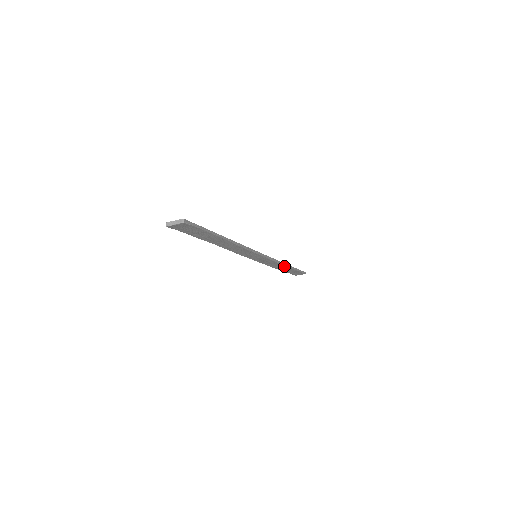
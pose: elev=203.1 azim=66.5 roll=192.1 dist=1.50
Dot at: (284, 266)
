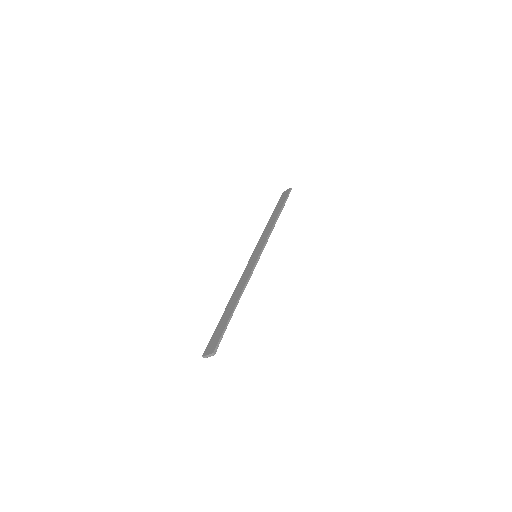
Dot at: (276, 220)
